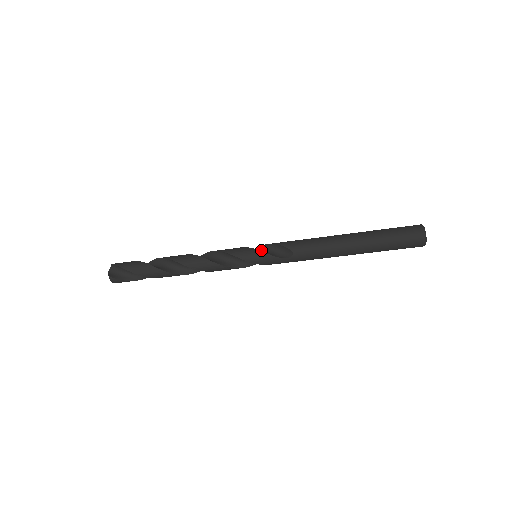
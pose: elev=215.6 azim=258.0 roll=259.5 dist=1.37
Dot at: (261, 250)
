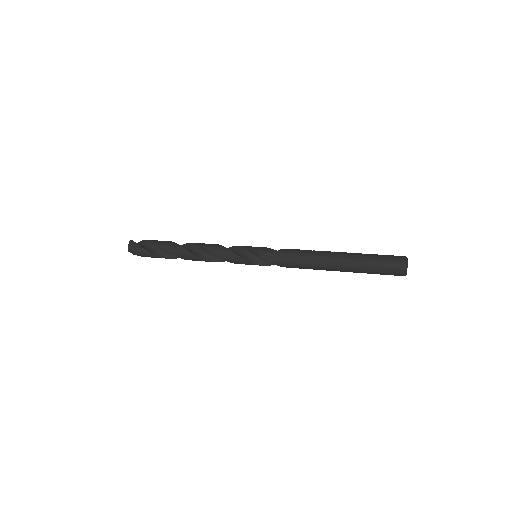
Dot at: (259, 256)
